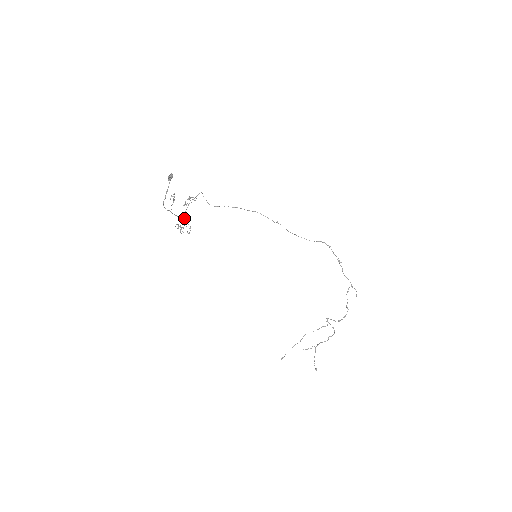
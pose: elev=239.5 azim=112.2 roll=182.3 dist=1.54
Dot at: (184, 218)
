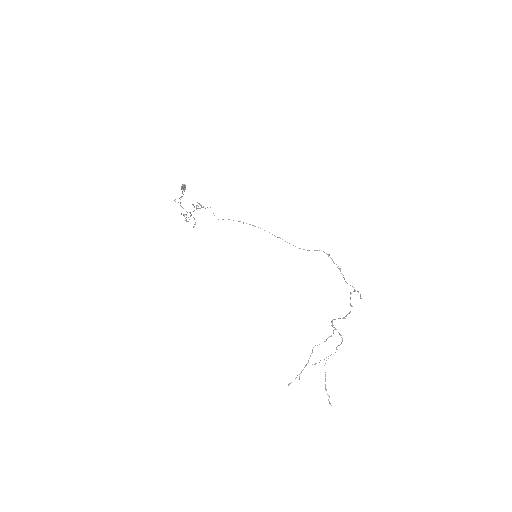
Dot at: occluded
